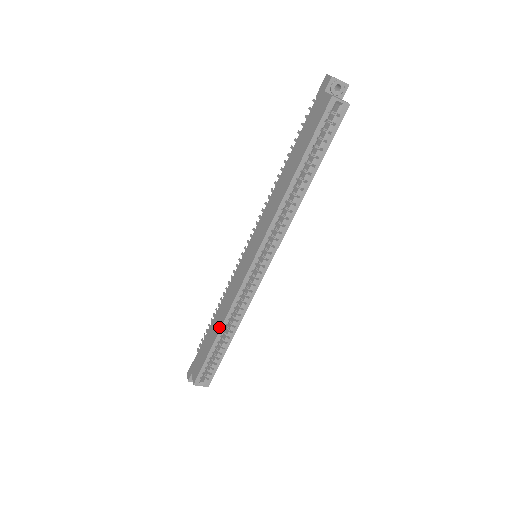
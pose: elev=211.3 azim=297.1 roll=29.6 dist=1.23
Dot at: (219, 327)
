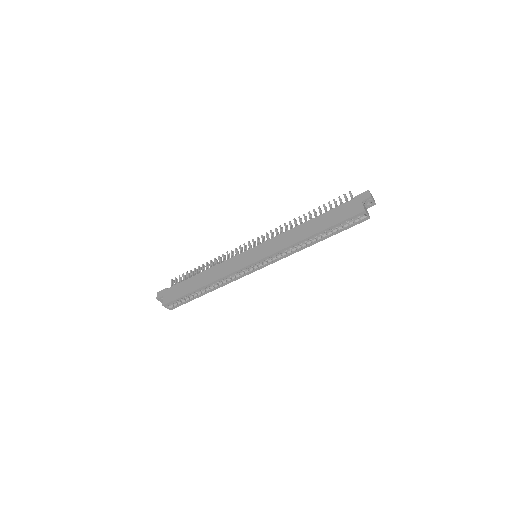
Dot at: (205, 283)
